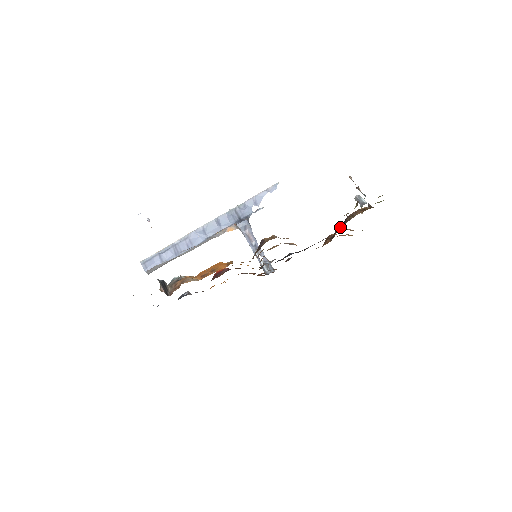
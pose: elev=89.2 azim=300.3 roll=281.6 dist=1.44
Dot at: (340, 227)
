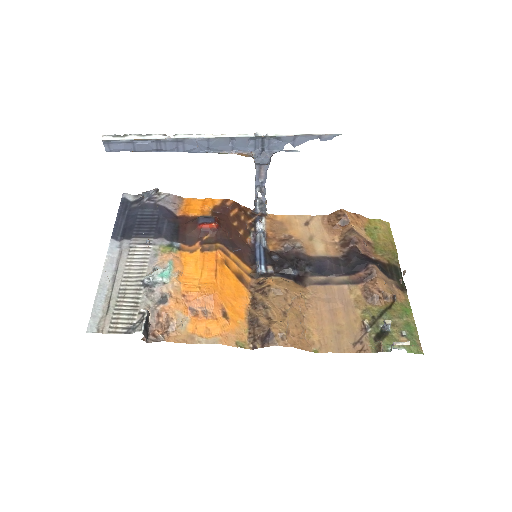
Dot at: (356, 268)
